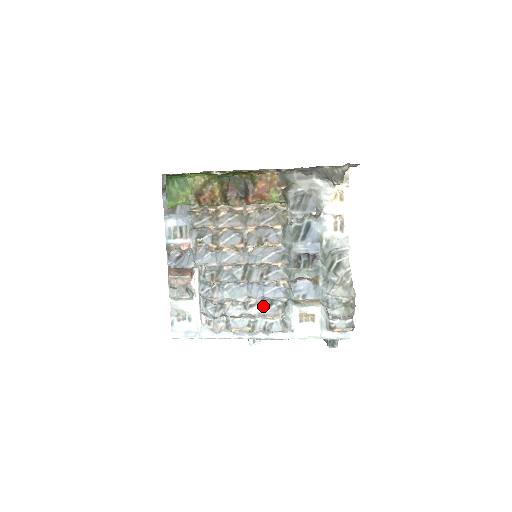
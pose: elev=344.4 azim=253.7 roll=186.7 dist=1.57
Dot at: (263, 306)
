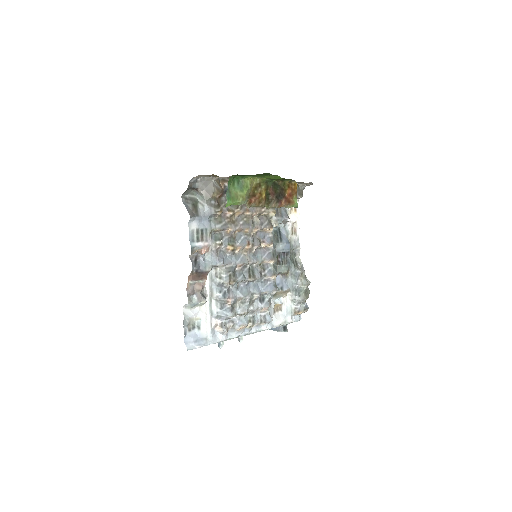
Dot at: (260, 301)
